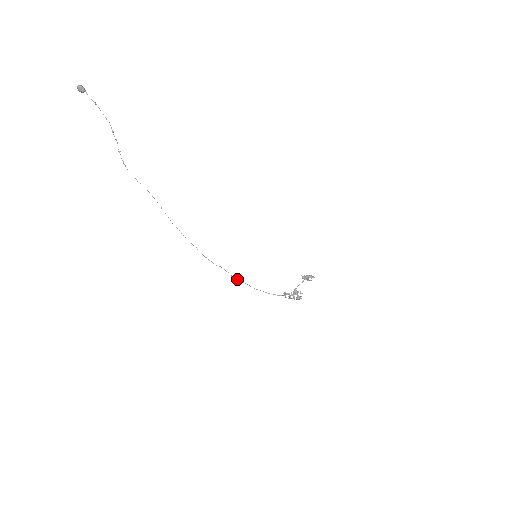
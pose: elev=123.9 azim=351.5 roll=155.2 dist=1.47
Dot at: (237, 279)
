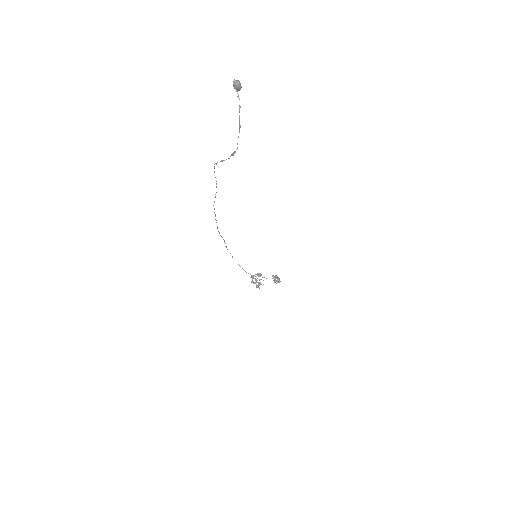
Dot at: (227, 249)
